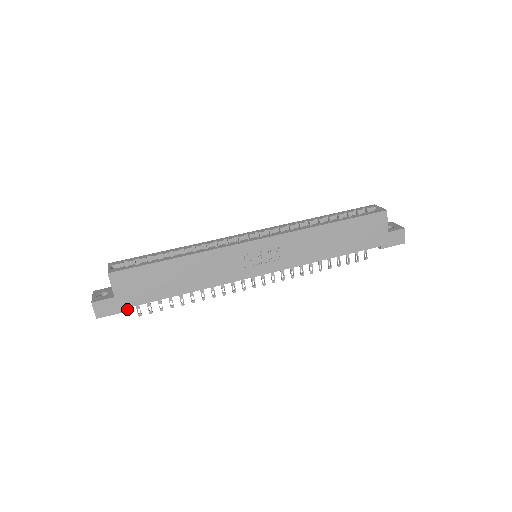
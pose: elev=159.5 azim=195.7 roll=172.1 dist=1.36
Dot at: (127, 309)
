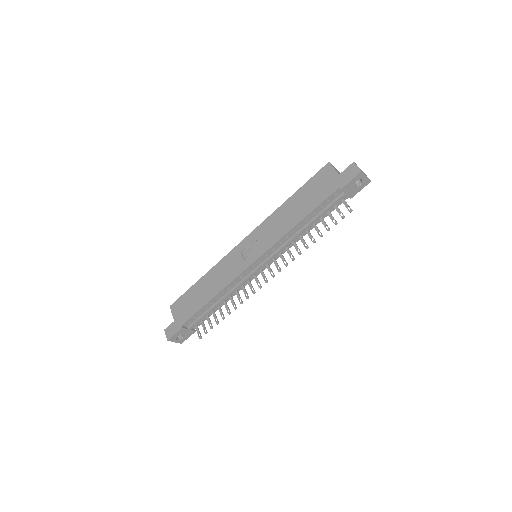
Dot at: (181, 327)
